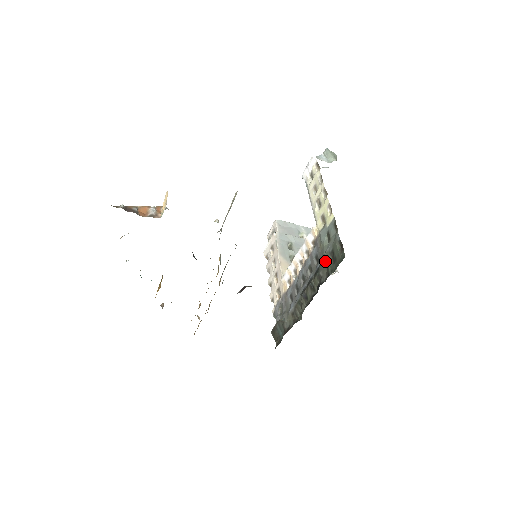
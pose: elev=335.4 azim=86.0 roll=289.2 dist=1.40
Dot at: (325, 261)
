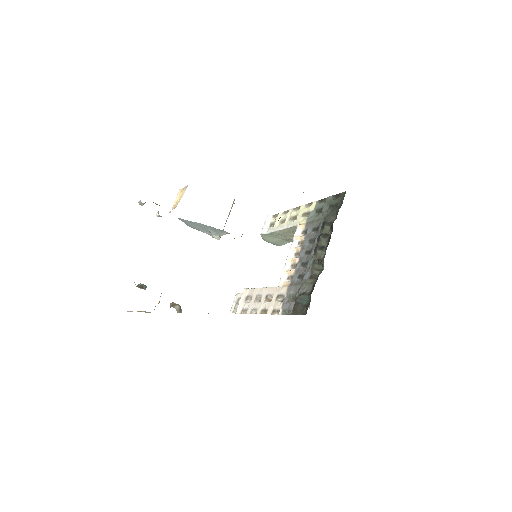
Dot at: (327, 215)
